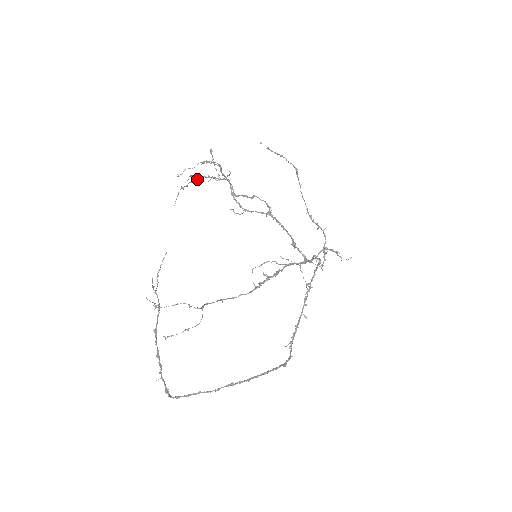
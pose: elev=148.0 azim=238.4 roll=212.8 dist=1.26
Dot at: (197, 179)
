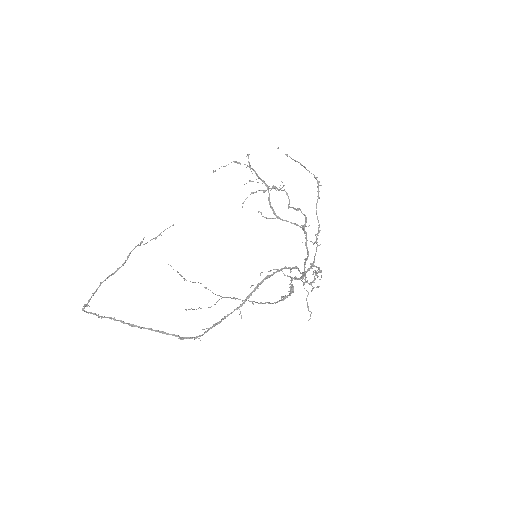
Dot at: (268, 189)
